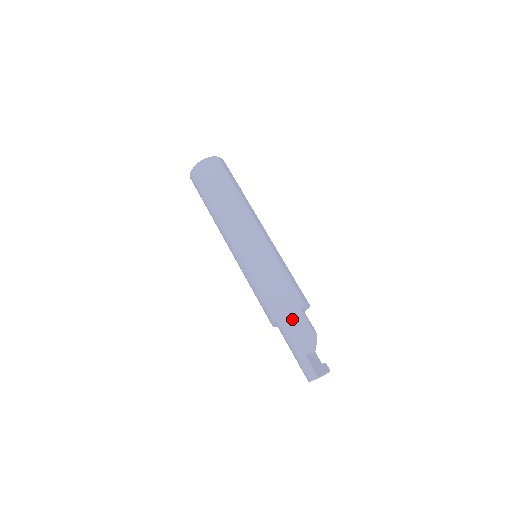
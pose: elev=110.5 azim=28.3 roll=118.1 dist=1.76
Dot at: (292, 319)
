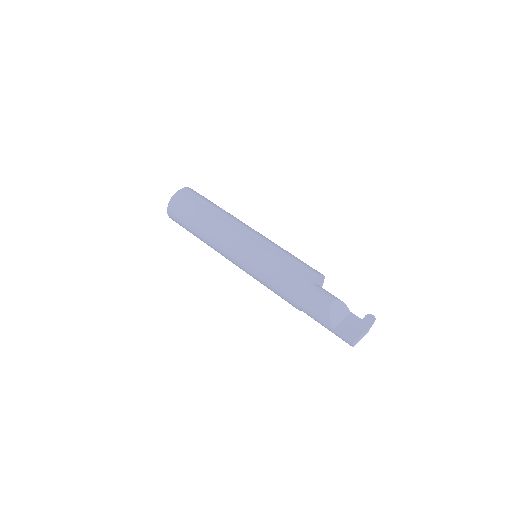
Dot at: (305, 304)
